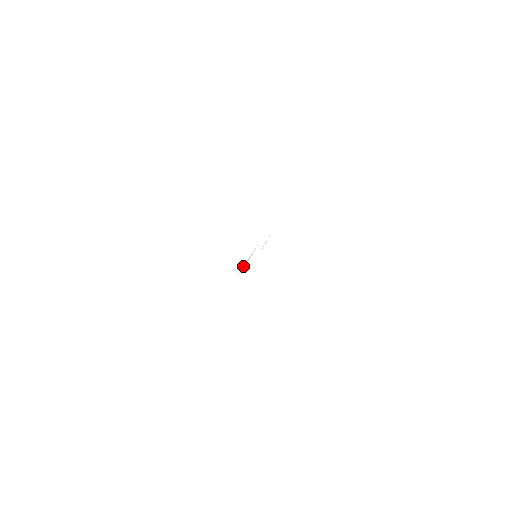
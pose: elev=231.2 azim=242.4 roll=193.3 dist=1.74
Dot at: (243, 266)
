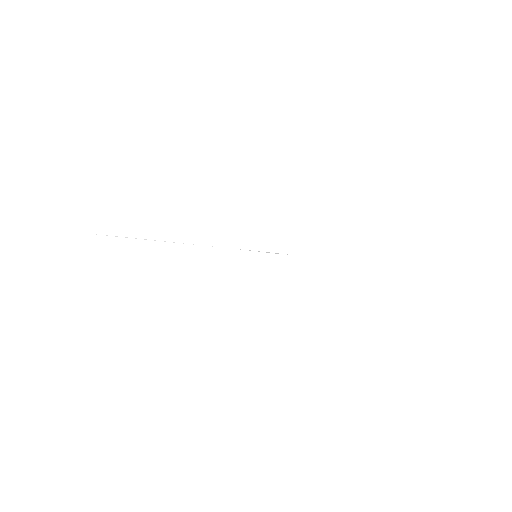
Dot at: occluded
